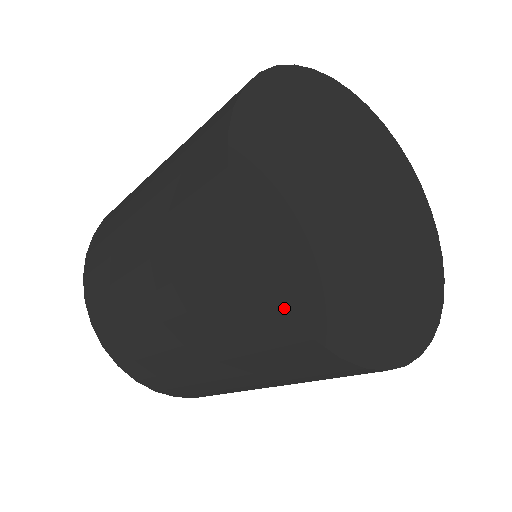
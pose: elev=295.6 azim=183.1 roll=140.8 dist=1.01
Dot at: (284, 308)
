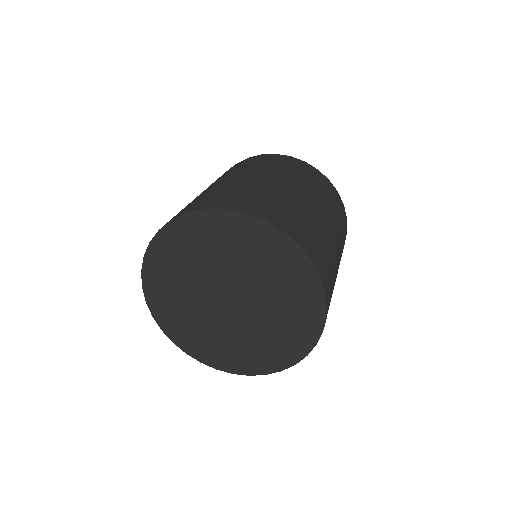
Dot at: (231, 373)
